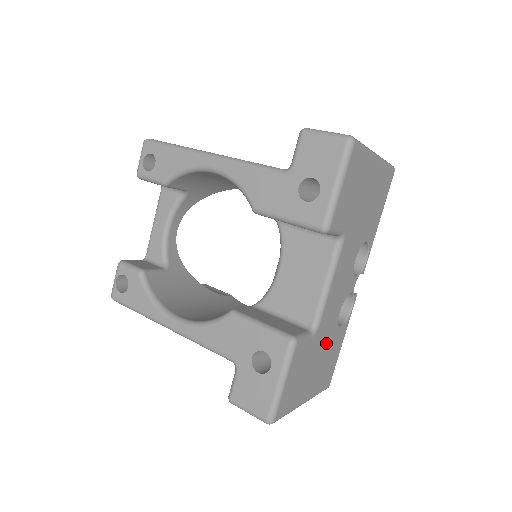
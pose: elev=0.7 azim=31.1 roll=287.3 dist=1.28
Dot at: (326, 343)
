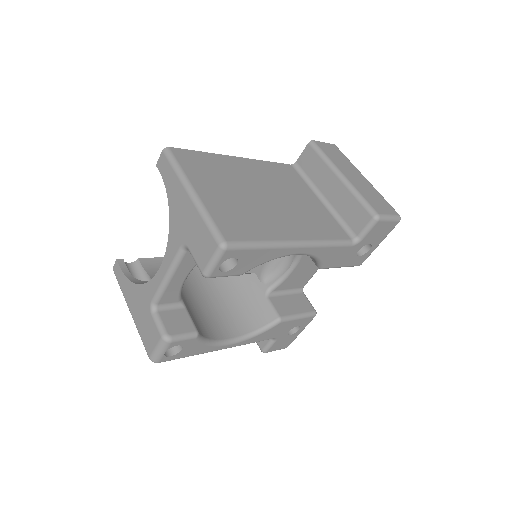
Dot at: occluded
